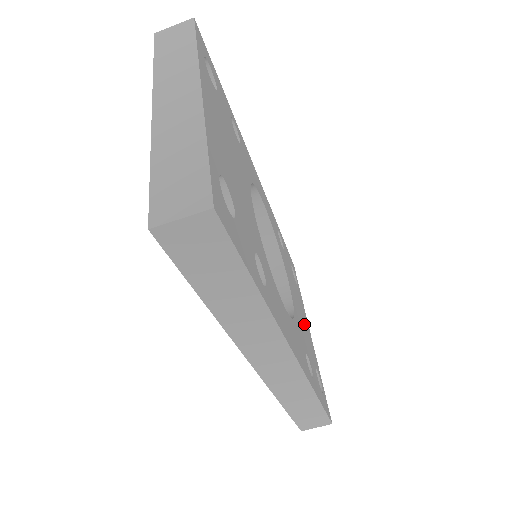
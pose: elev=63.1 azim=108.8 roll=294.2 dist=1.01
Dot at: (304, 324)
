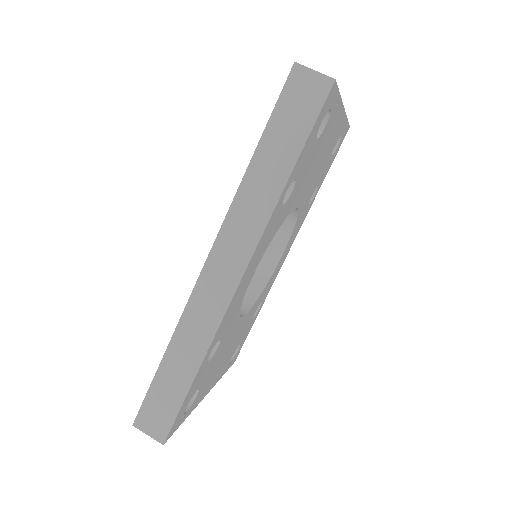
Dot at: (220, 364)
